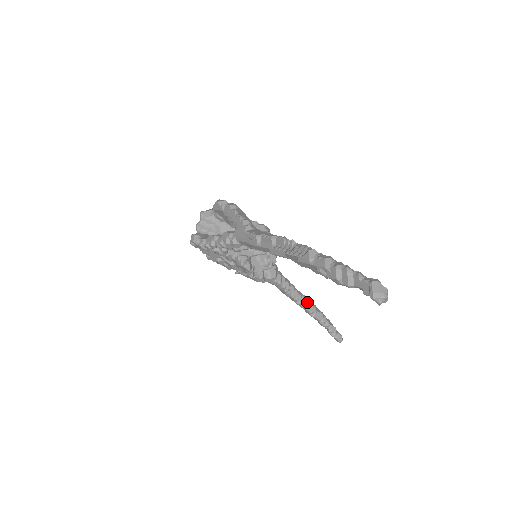
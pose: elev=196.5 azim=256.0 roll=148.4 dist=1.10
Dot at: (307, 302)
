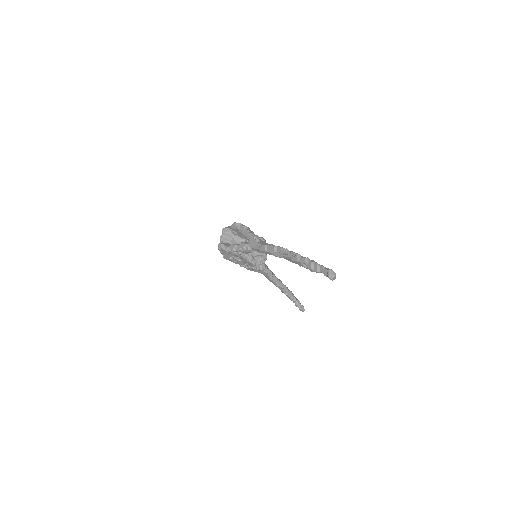
Dot at: (283, 285)
